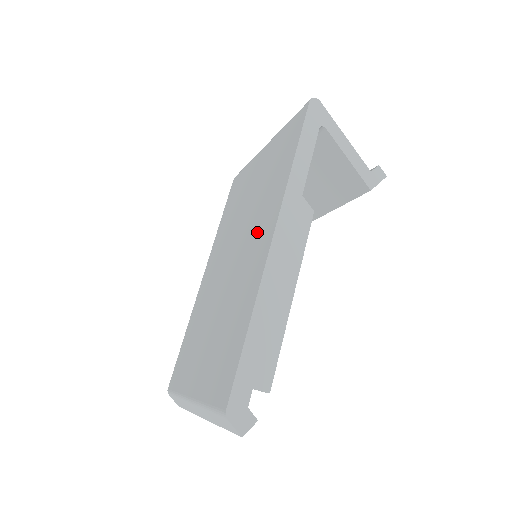
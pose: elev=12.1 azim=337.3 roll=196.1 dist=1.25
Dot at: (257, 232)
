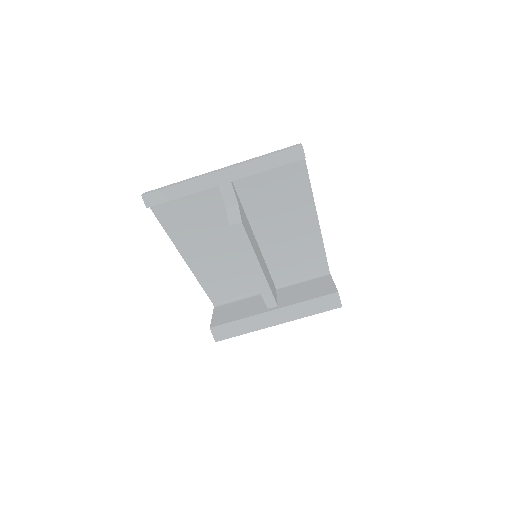
Dot at: occluded
